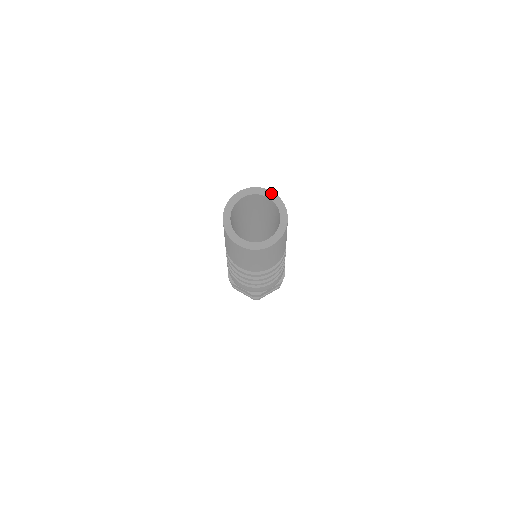
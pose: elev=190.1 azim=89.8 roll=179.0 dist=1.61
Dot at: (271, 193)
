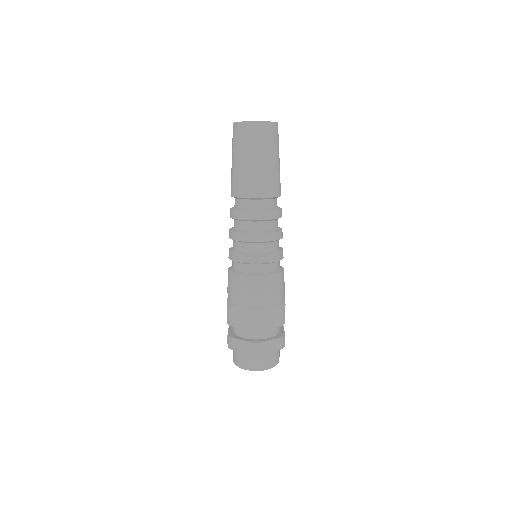
Dot at: occluded
